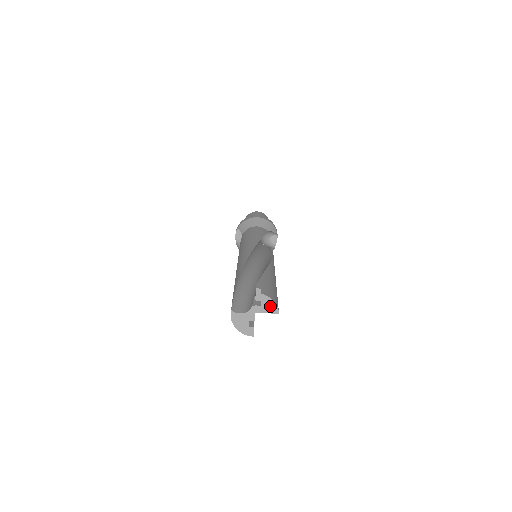
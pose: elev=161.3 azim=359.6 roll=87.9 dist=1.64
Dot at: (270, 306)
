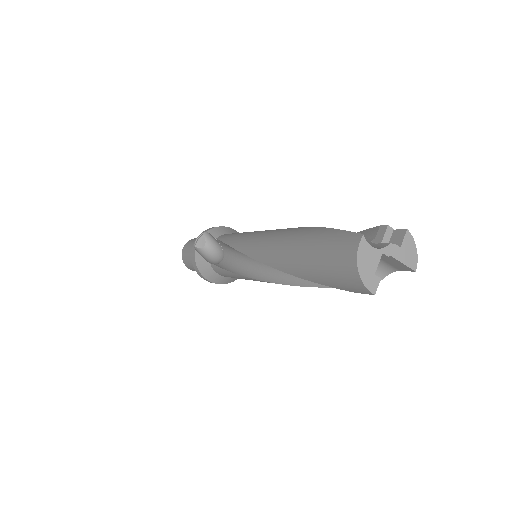
Dot at: (410, 254)
